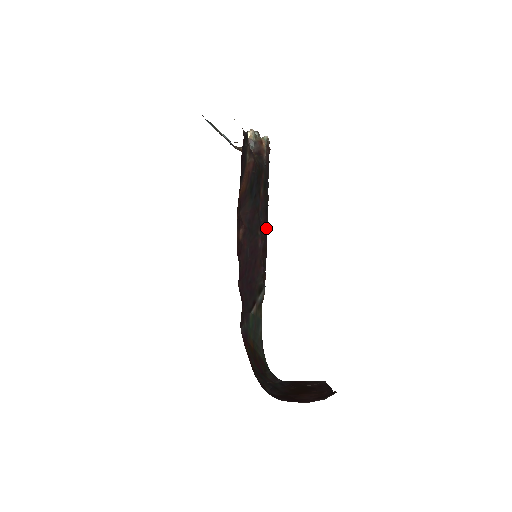
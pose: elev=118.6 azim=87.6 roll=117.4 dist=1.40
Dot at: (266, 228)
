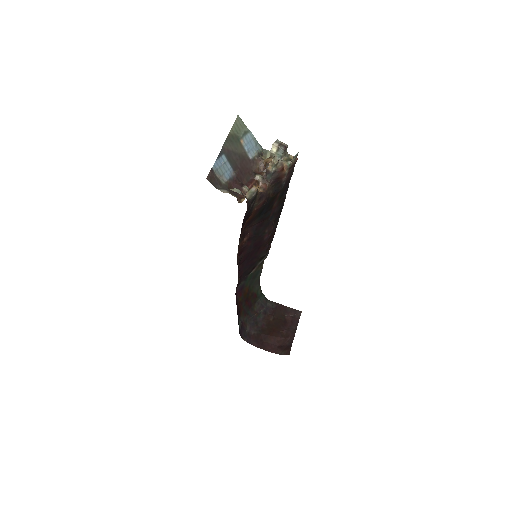
Dot at: (277, 220)
